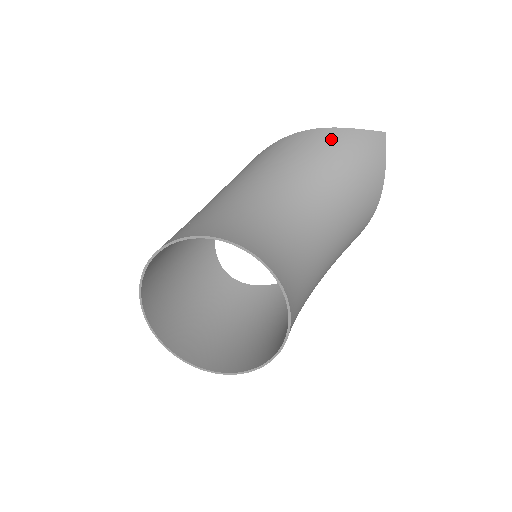
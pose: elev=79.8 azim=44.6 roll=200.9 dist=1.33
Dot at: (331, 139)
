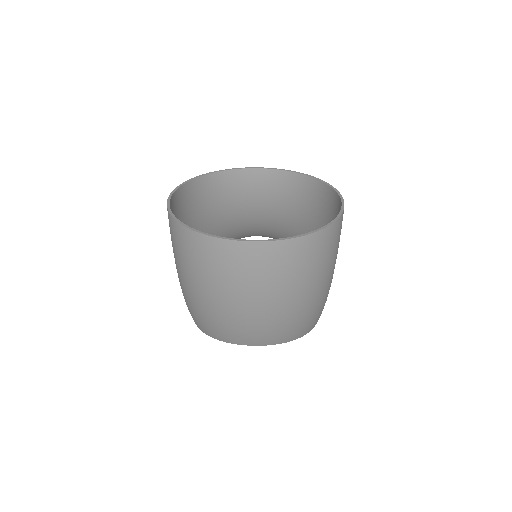
Dot at: occluded
